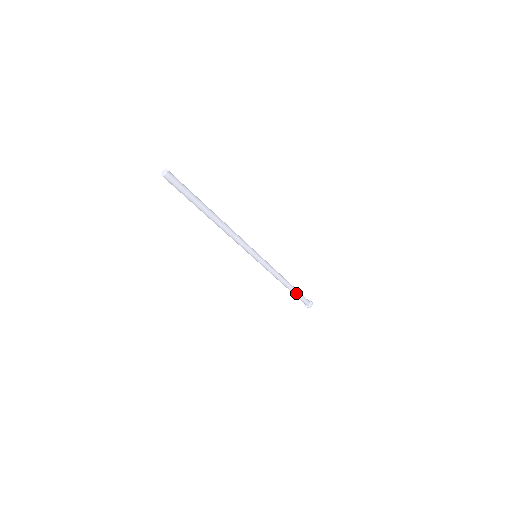
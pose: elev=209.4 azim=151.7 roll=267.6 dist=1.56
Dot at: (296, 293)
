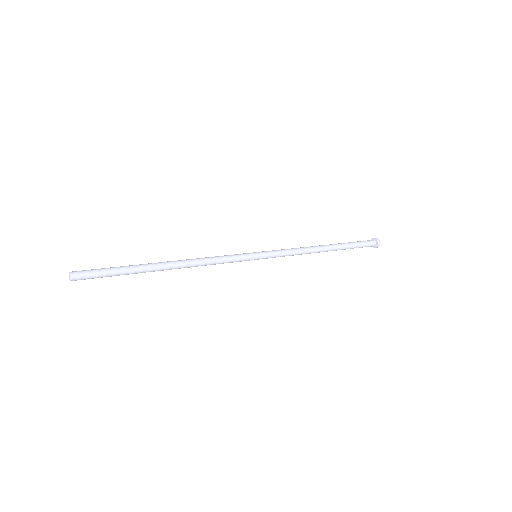
Dot at: (345, 248)
